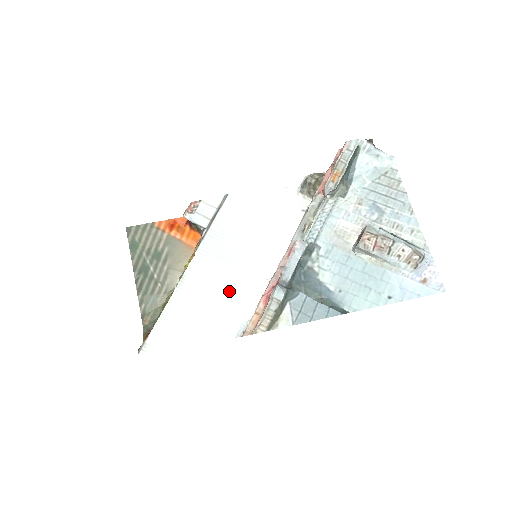
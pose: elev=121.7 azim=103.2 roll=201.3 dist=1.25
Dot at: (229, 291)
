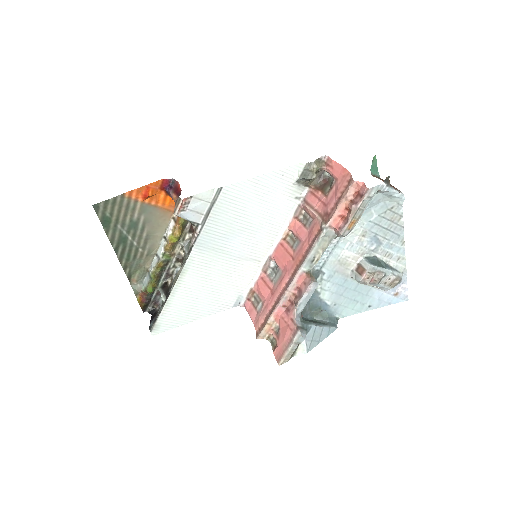
Dot at: (226, 276)
